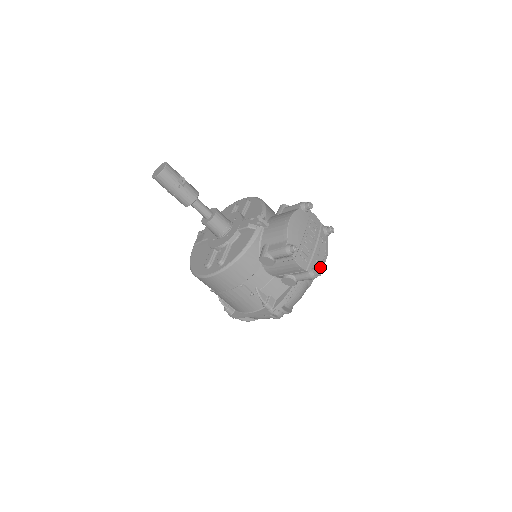
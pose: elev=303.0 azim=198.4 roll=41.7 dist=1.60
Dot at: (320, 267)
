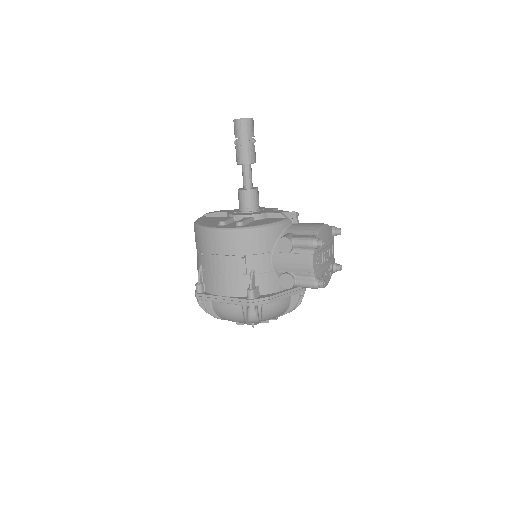
Dot at: occluded
